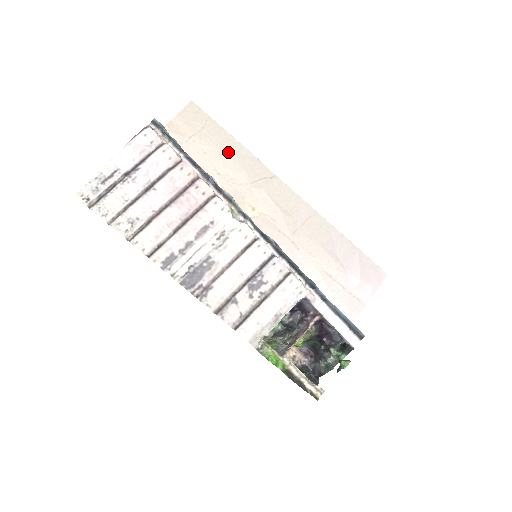
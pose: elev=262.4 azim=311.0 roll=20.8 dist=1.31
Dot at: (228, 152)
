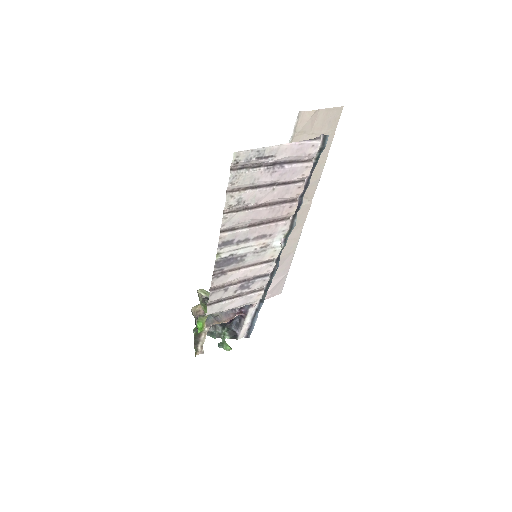
Dot at: occluded
